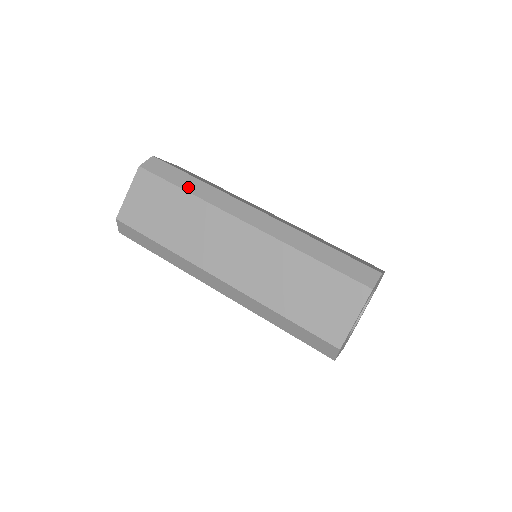
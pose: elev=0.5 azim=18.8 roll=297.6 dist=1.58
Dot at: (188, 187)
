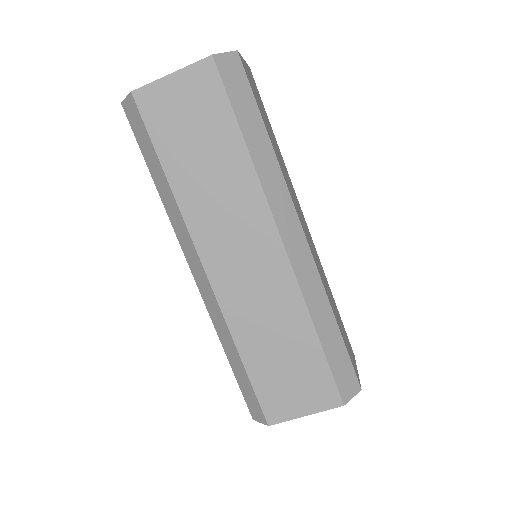
Dot at: (252, 141)
